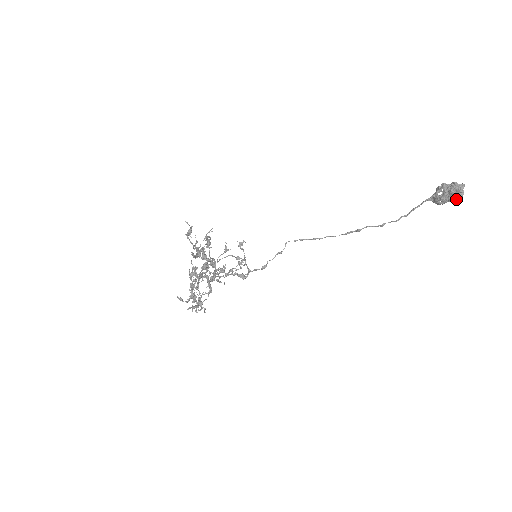
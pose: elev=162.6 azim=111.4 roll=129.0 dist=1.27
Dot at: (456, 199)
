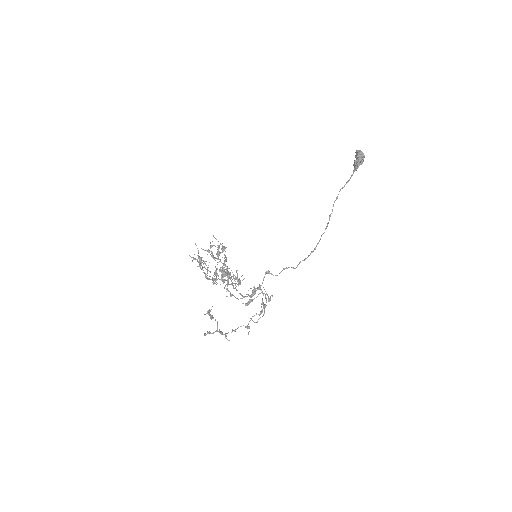
Dot at: (356, 153)
